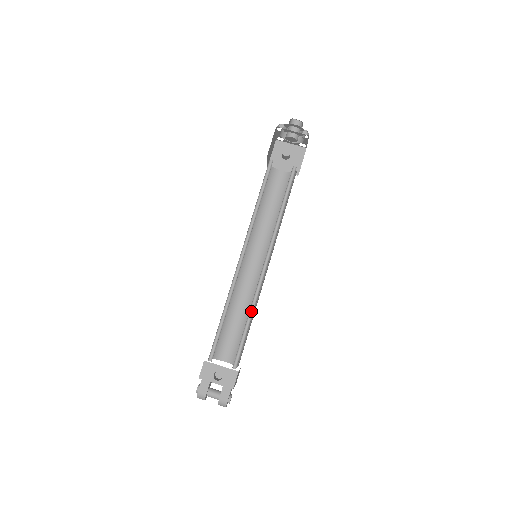
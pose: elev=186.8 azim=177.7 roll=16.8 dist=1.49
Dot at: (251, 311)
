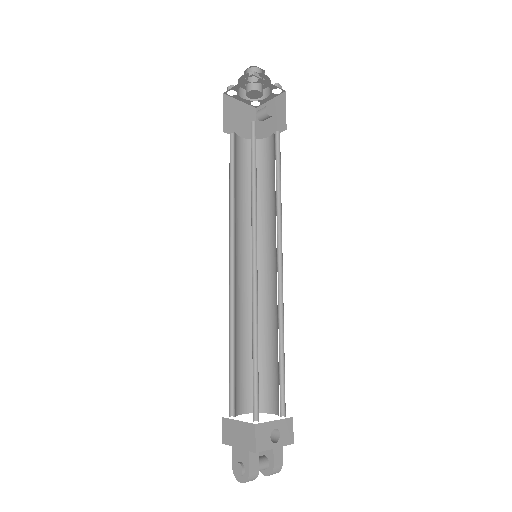
Dot at: (279, 331)
